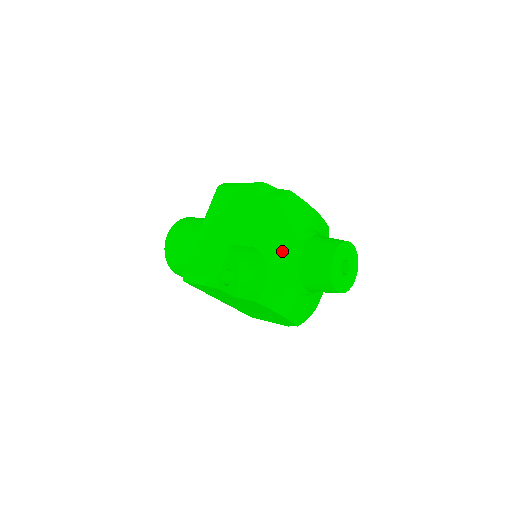
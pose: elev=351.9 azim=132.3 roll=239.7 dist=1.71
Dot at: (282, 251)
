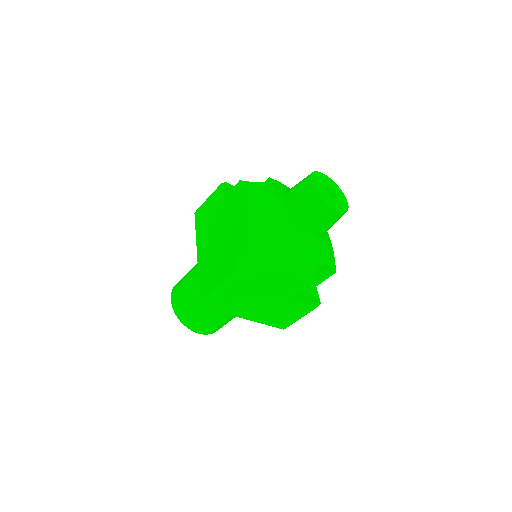
Dot at: (286, 190)
